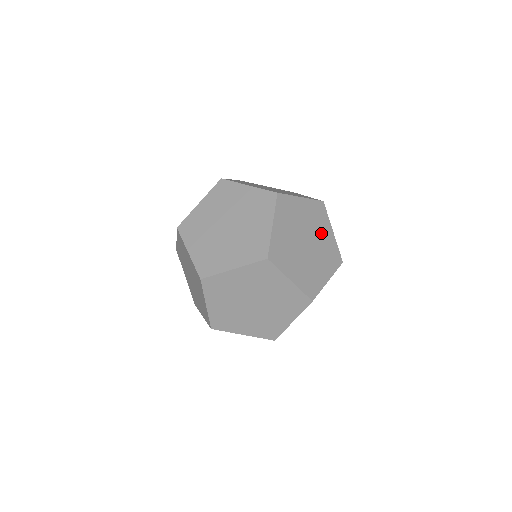
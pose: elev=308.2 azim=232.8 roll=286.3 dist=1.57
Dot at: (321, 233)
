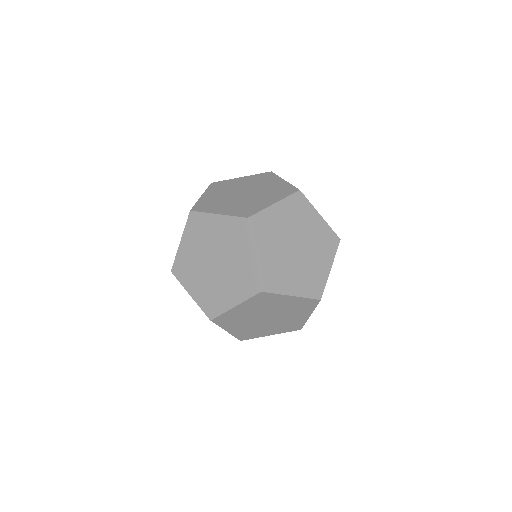
Dot at: (293, 315)
